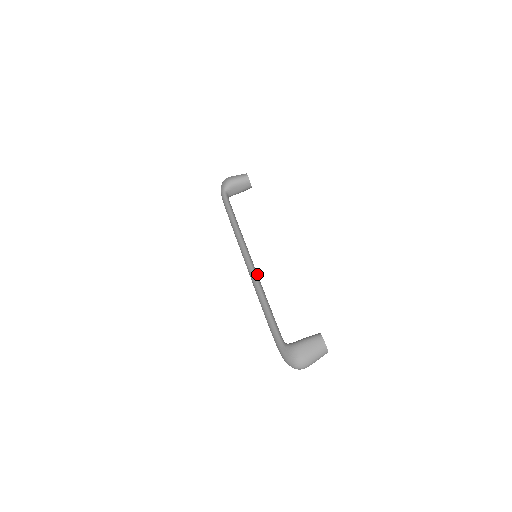
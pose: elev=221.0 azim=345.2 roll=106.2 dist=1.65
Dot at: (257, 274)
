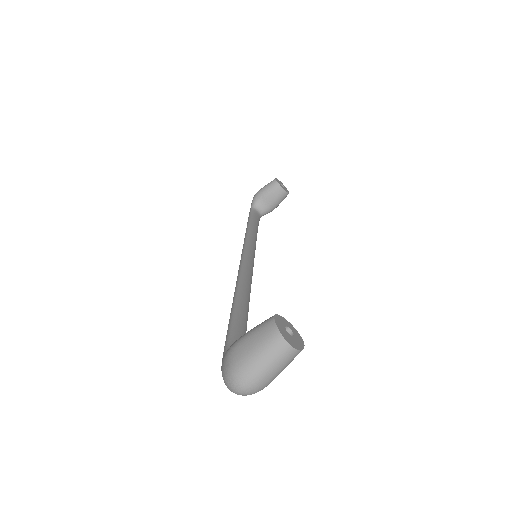
Dot at: (246, 275)
